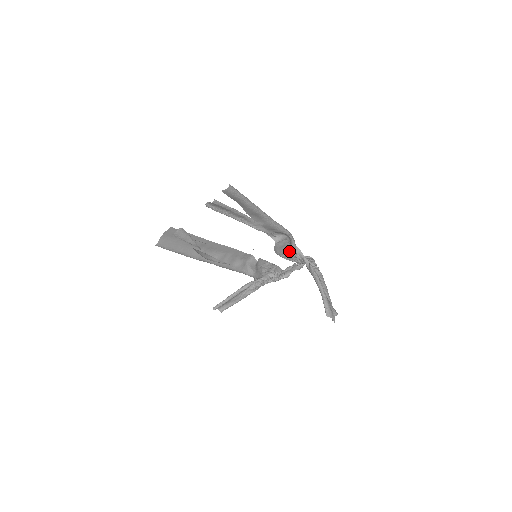
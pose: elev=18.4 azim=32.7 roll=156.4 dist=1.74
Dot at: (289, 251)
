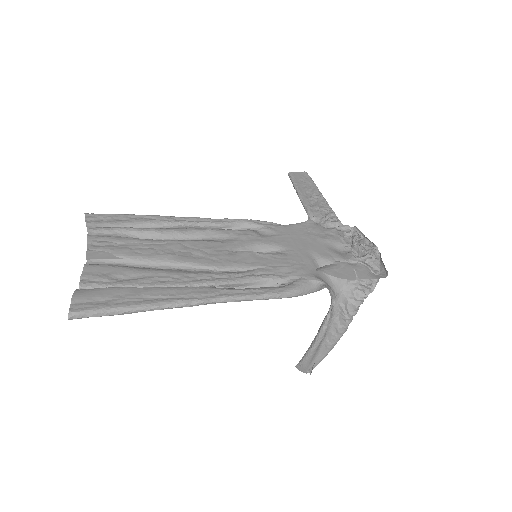
Dot at: (326, 270)
